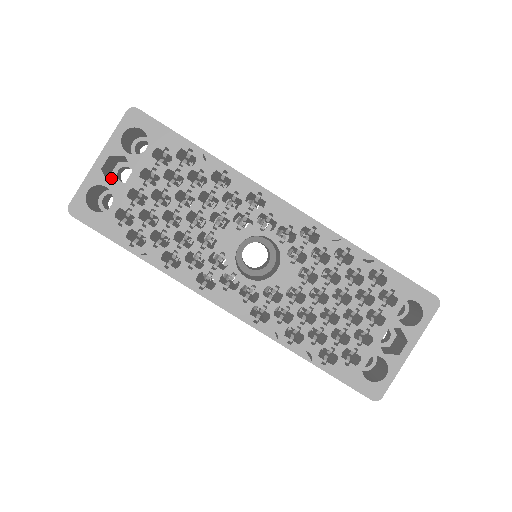
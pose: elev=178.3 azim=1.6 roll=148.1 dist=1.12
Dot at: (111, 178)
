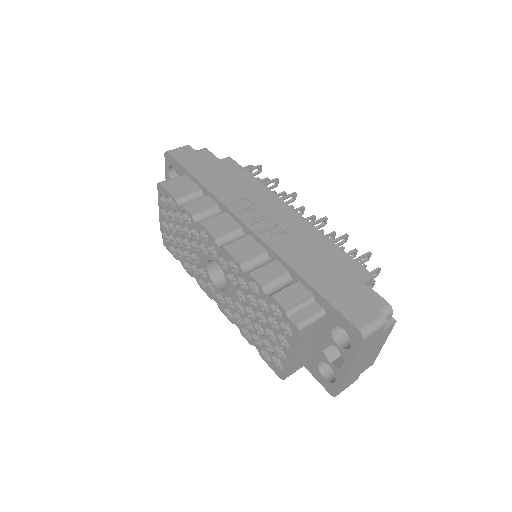
Dot at: occluded
